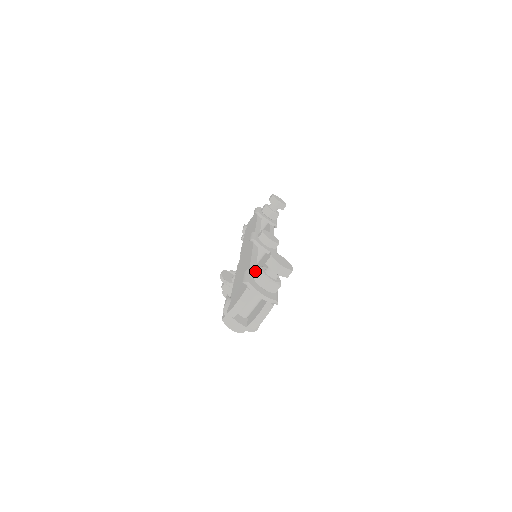
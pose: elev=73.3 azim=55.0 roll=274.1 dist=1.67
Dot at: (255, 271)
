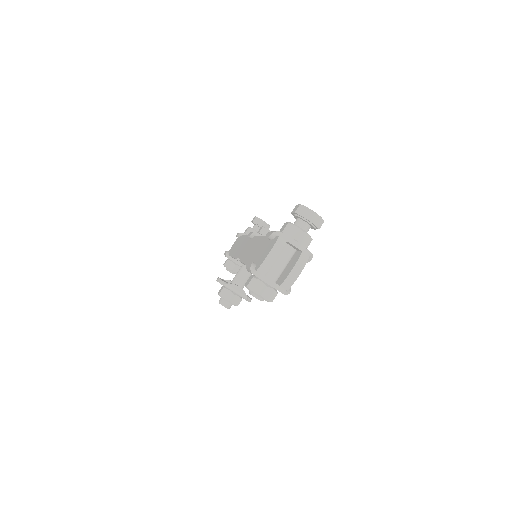
Dot at: (280, 229)
